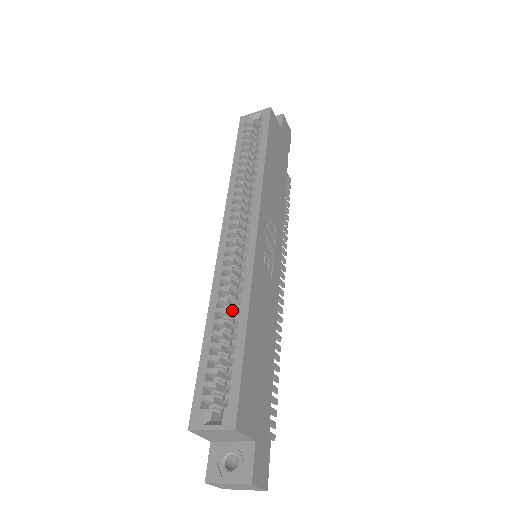
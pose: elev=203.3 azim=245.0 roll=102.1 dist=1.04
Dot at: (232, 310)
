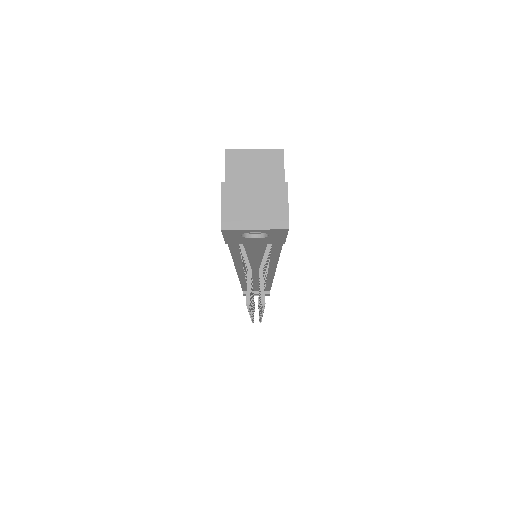
Dot at: occluded
